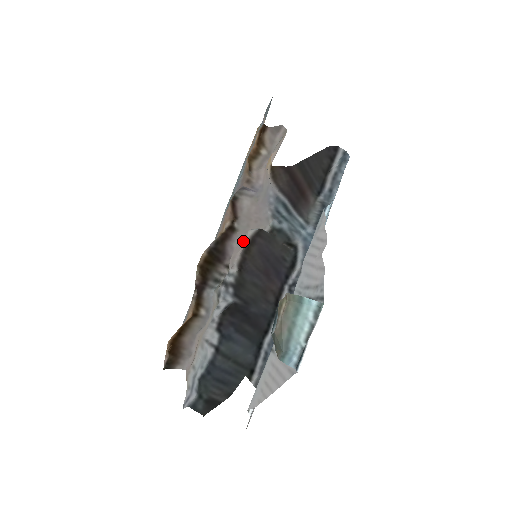
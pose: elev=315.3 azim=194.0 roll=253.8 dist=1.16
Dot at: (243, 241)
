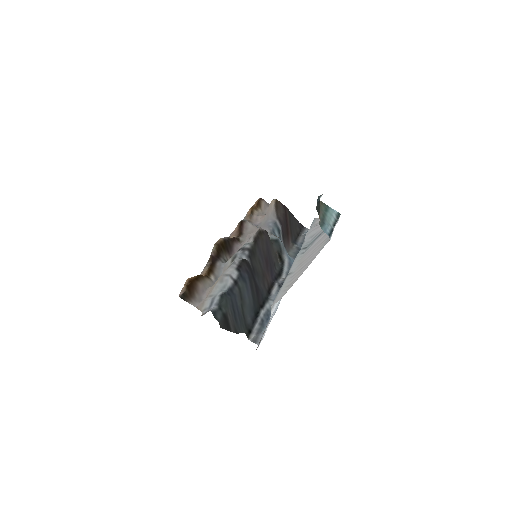
Dot at: occluded
